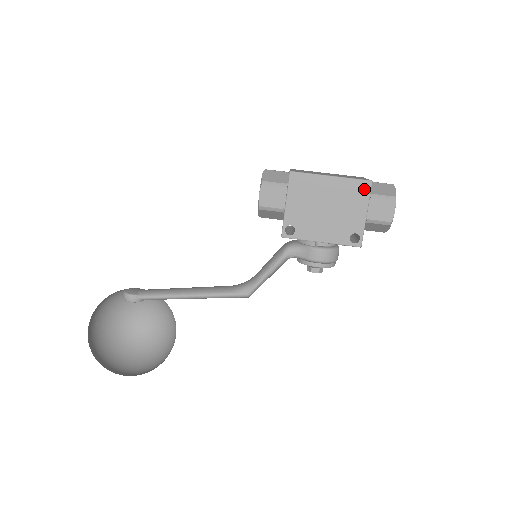
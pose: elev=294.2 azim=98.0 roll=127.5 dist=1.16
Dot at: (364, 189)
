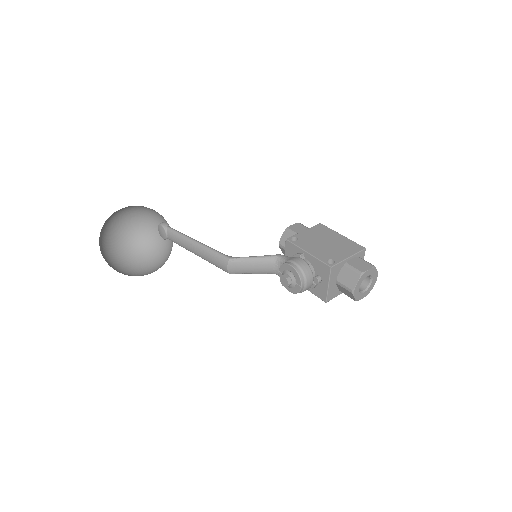
Dot at: (358, 248)
